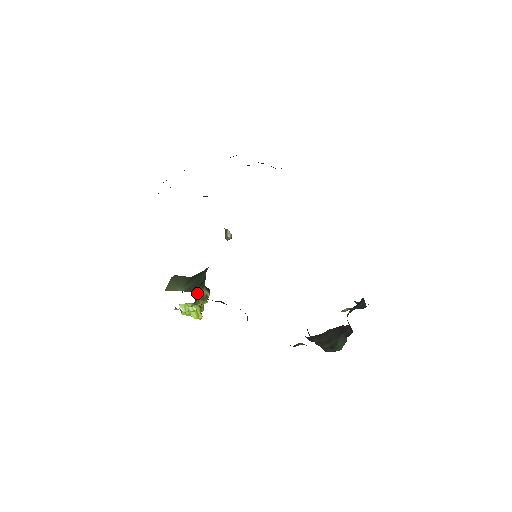
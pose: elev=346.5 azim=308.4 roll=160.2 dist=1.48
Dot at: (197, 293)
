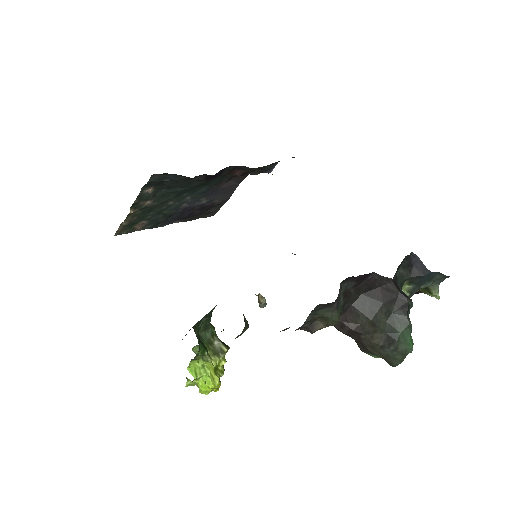
Dot at: (206, 344)
